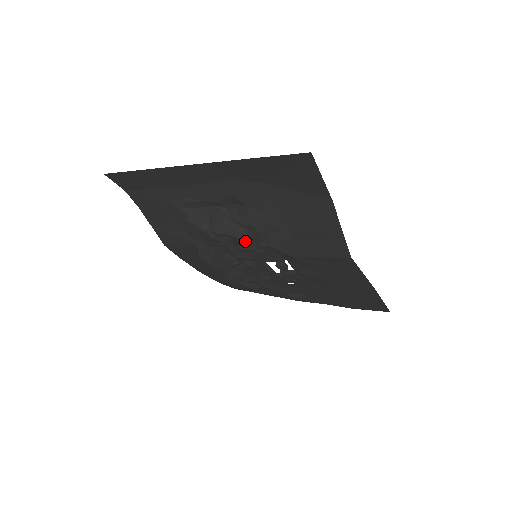
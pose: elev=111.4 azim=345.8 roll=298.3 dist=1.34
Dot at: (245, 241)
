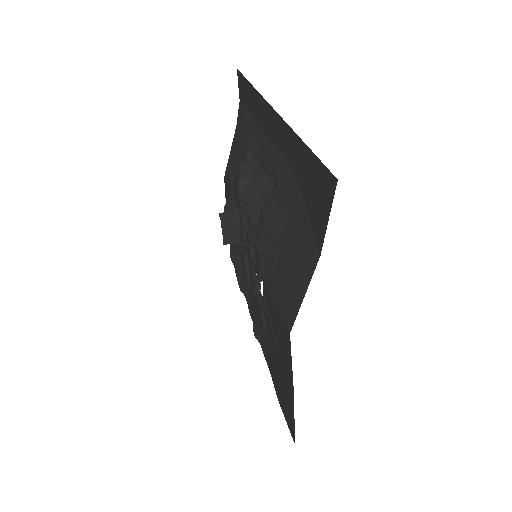
Dot at: (252, 225)
